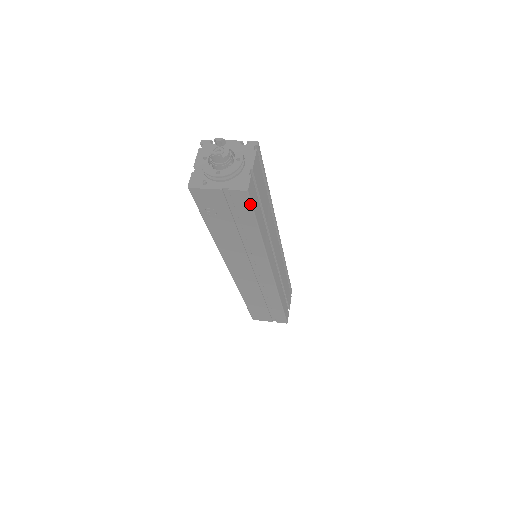
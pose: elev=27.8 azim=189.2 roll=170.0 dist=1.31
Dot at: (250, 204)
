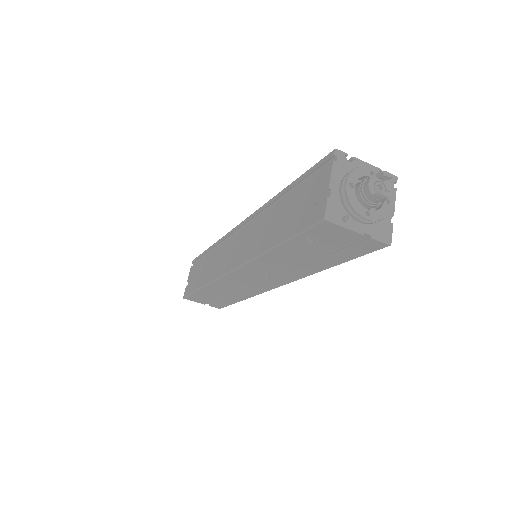
Dot at: (370, 252)
